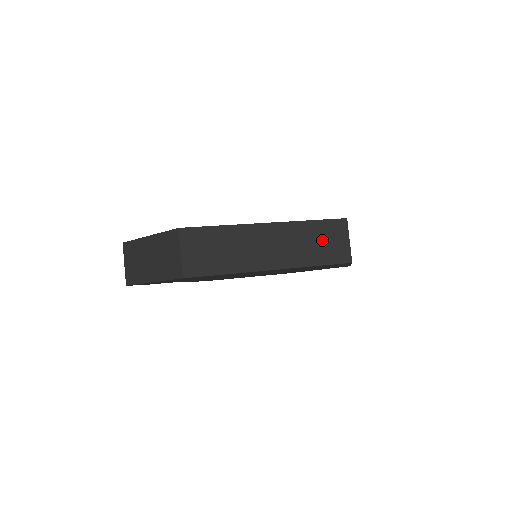
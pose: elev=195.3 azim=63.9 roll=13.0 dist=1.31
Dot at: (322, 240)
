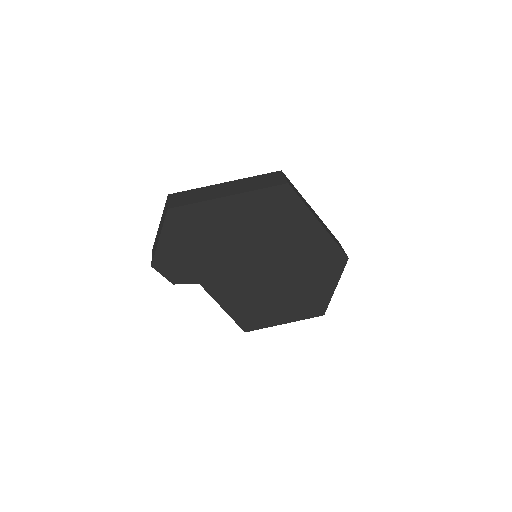
Dot at: (264, 180)
